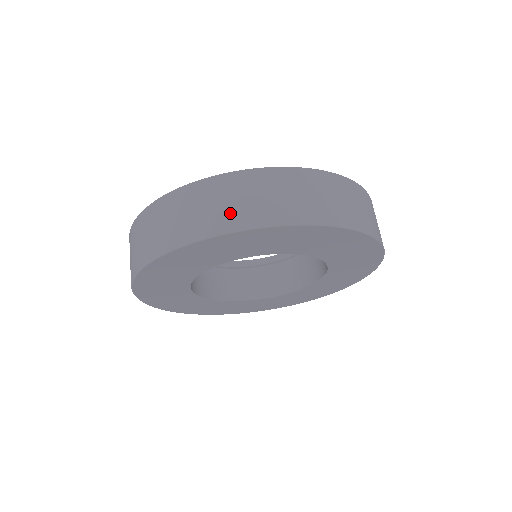
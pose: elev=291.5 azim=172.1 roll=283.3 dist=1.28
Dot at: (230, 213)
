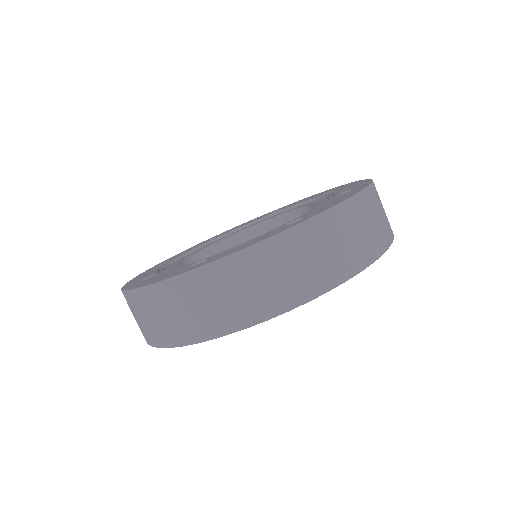
Dot at: (141, 329)
